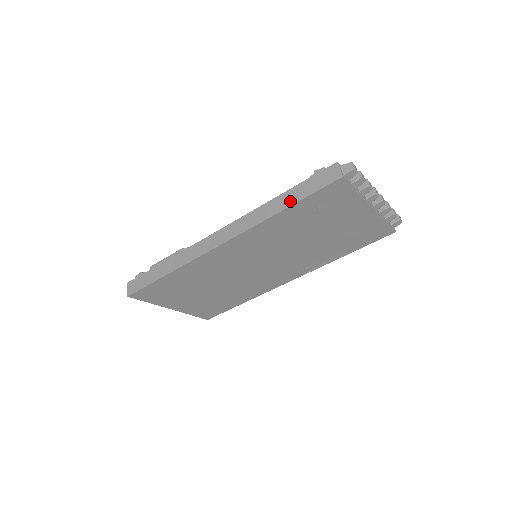
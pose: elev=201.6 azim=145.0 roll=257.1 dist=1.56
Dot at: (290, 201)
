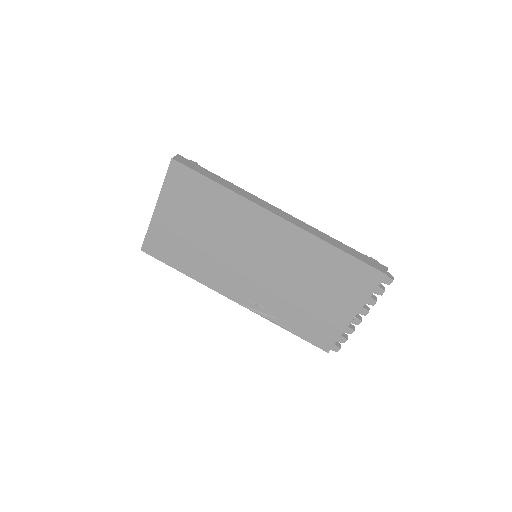
Dot at: (346, 250)
